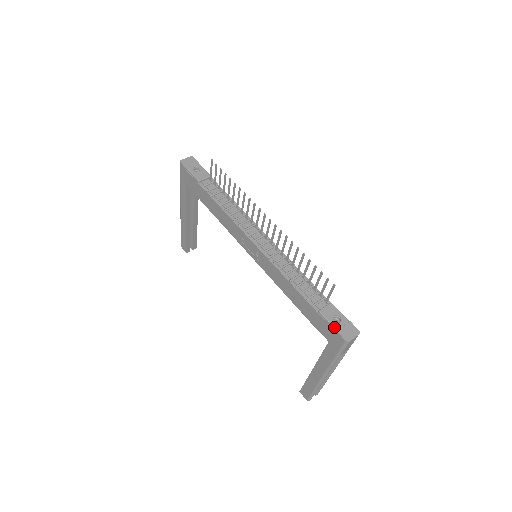
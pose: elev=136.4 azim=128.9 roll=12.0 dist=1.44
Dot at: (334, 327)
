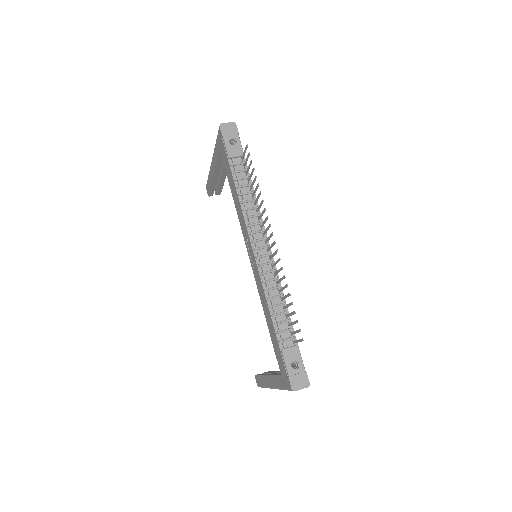
Dot at: (288, 371)
